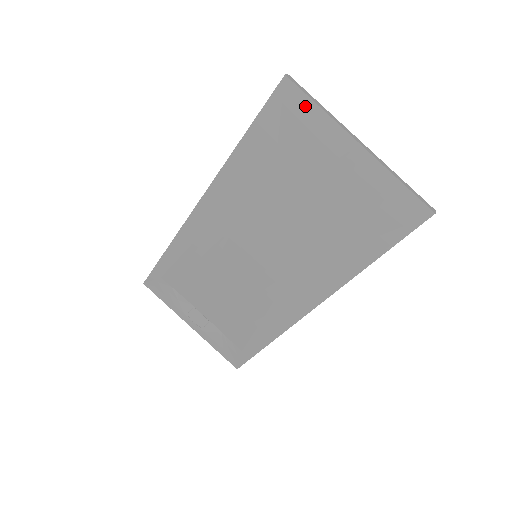
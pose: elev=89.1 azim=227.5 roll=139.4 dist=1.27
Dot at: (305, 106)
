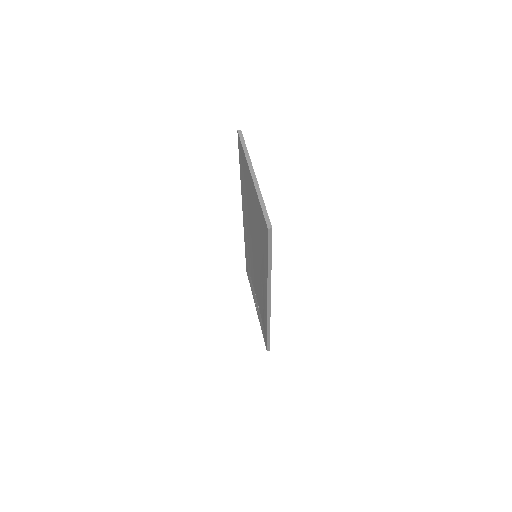
Dot at: (242, 150)
